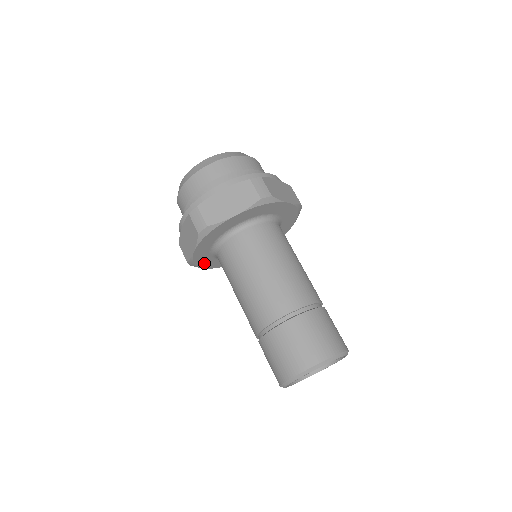
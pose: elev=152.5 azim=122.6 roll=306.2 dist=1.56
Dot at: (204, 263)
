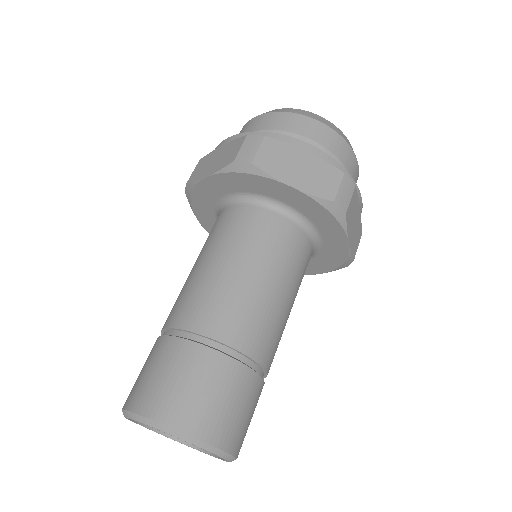
Dot at: occluded
